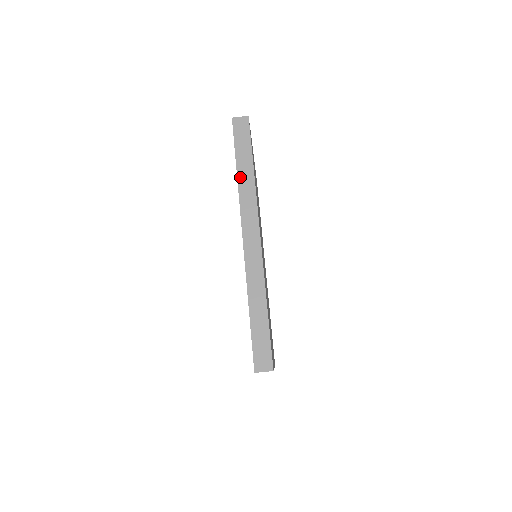
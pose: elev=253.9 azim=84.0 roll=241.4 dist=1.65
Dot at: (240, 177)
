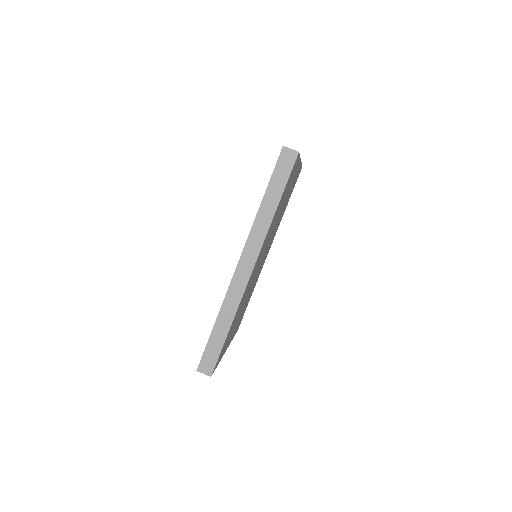
Dot at: (262, 209)
